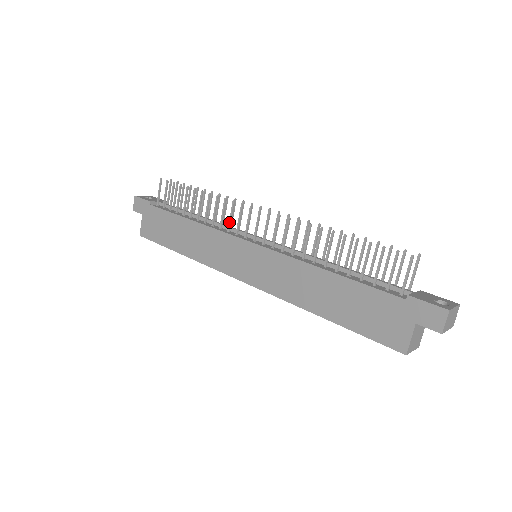
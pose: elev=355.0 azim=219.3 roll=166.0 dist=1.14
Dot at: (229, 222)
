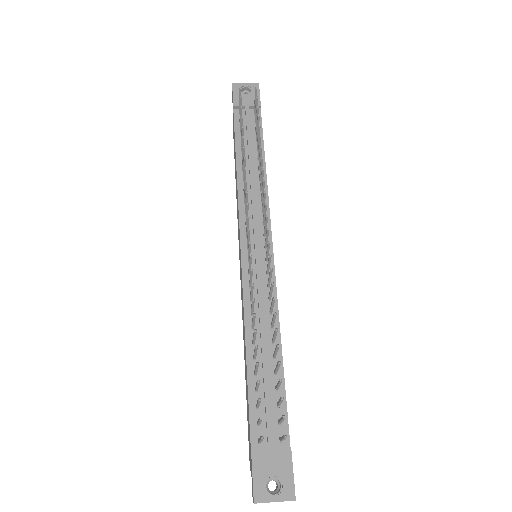
Dot at: (245, 206)
